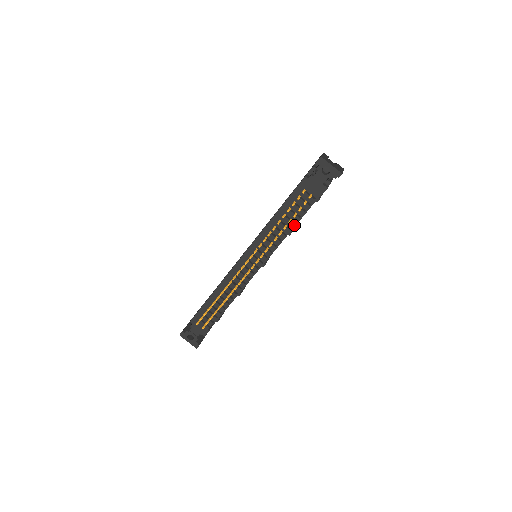
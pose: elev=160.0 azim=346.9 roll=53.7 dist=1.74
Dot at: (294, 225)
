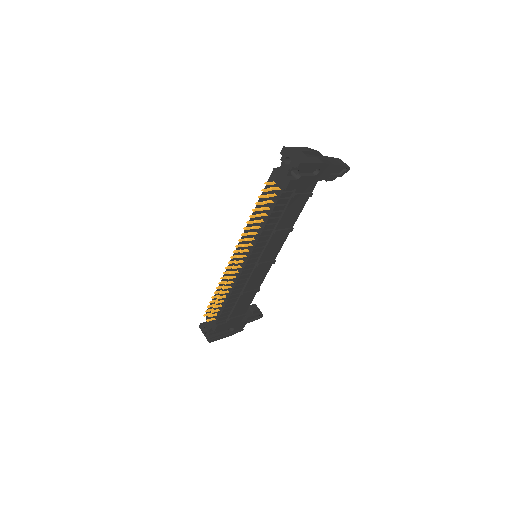
Dot at: (277, 223)
